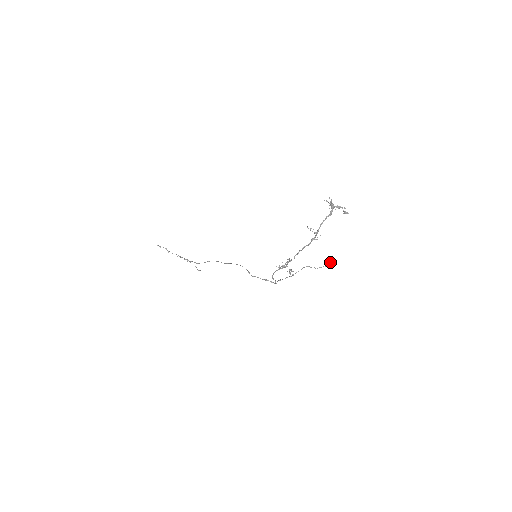
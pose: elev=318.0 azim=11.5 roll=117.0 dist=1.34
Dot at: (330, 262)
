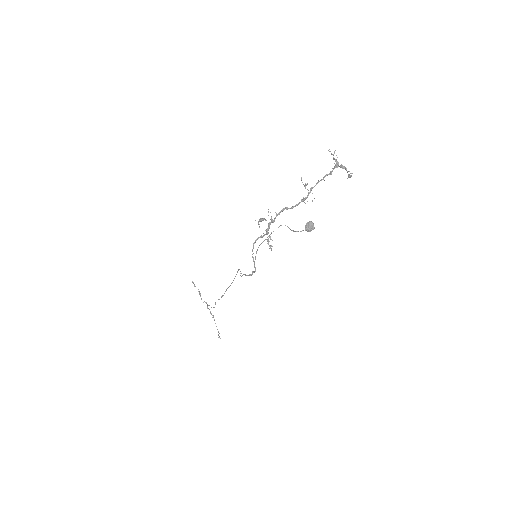
Dot at: (311, 223)
